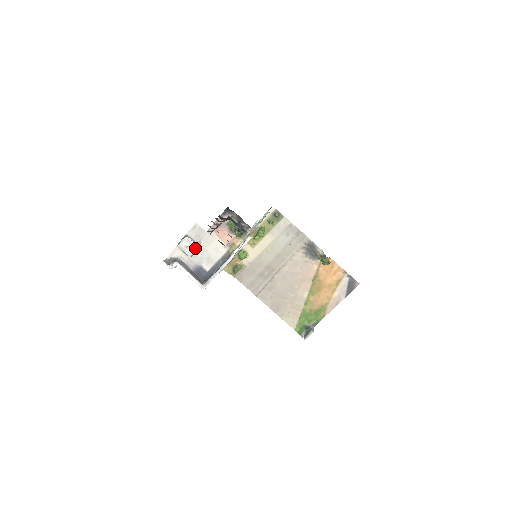
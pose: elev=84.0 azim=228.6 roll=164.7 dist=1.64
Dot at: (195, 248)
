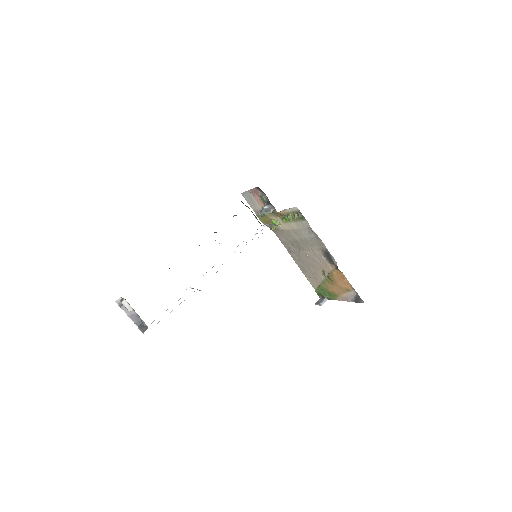
Dot at: (128, 310)
